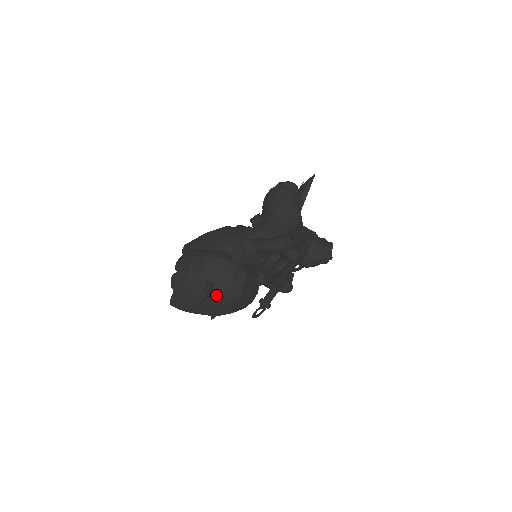
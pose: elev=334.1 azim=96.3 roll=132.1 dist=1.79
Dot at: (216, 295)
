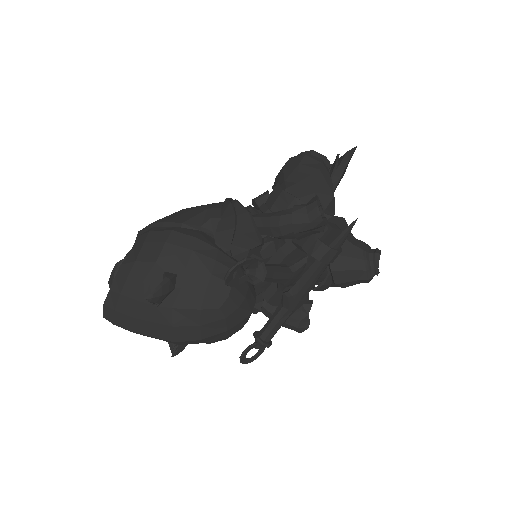
Dot at: (179, 298)
